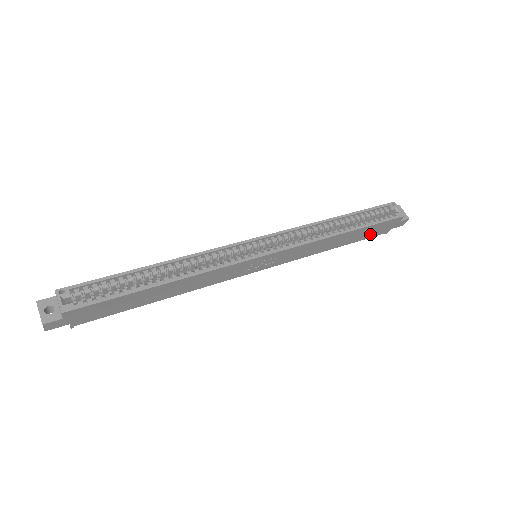
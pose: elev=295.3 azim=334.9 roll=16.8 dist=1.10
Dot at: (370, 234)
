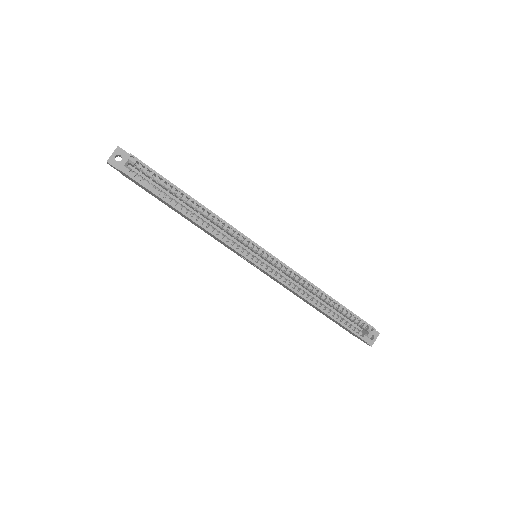
Dot at: (338, 324)
